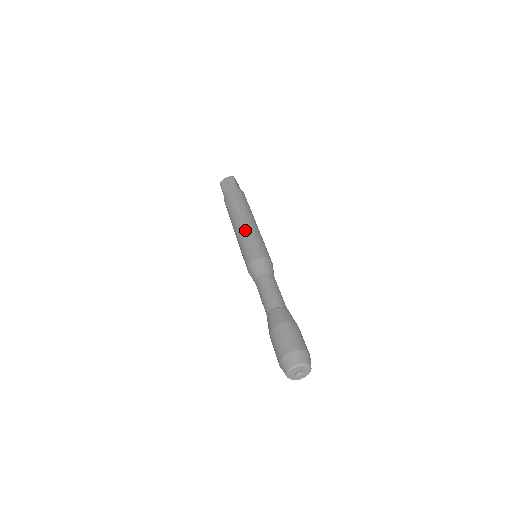
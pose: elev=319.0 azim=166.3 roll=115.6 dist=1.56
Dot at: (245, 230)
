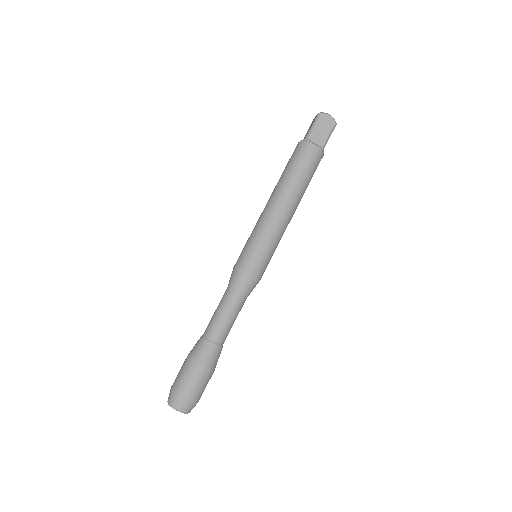
Dot at: (275, 226)
